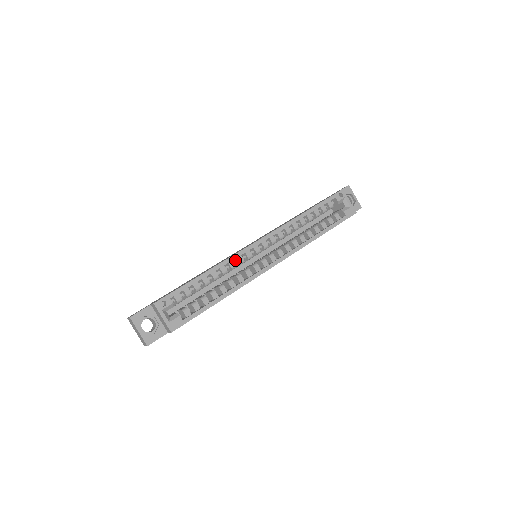
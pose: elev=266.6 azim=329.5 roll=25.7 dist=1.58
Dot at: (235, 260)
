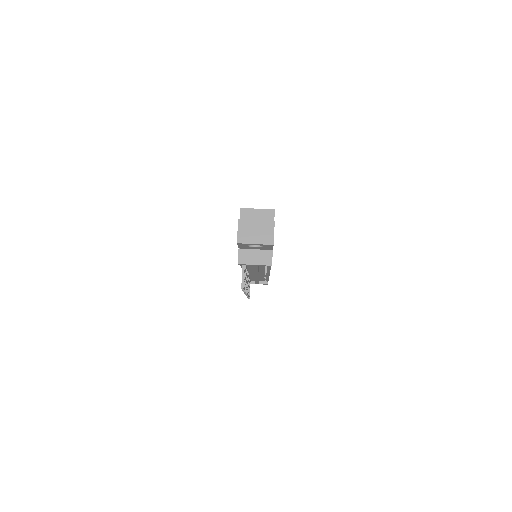
Dot at: occluded
